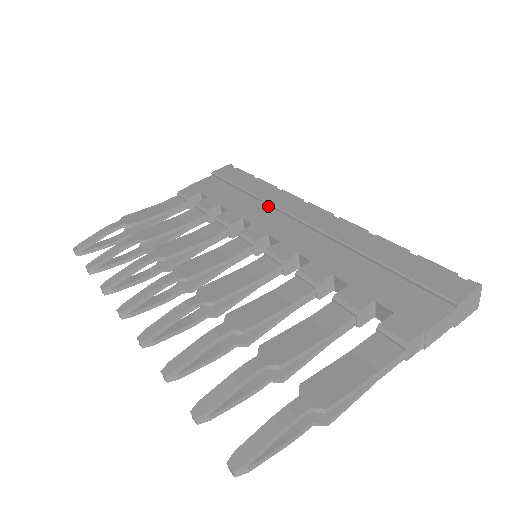
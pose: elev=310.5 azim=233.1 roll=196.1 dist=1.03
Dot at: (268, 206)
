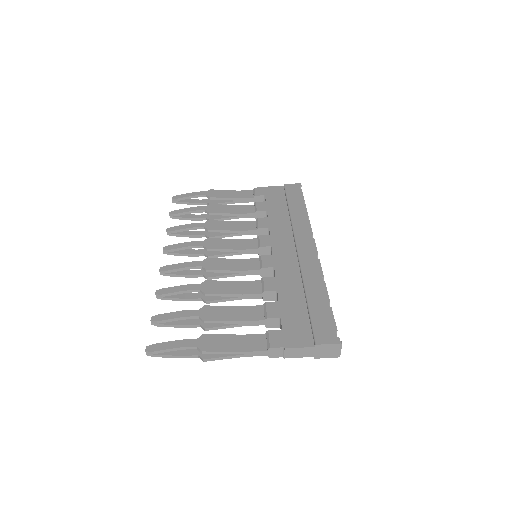
Dot at: (291, 227)
